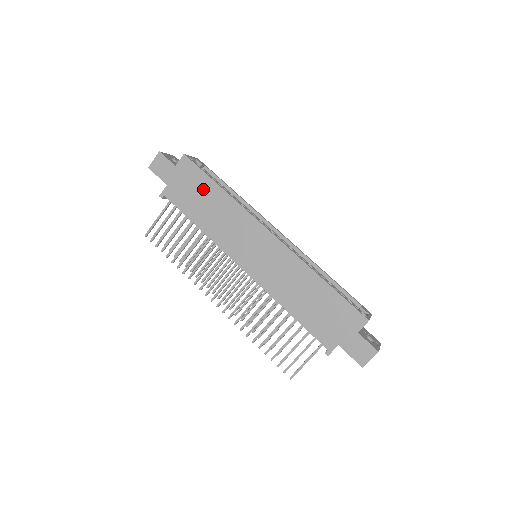
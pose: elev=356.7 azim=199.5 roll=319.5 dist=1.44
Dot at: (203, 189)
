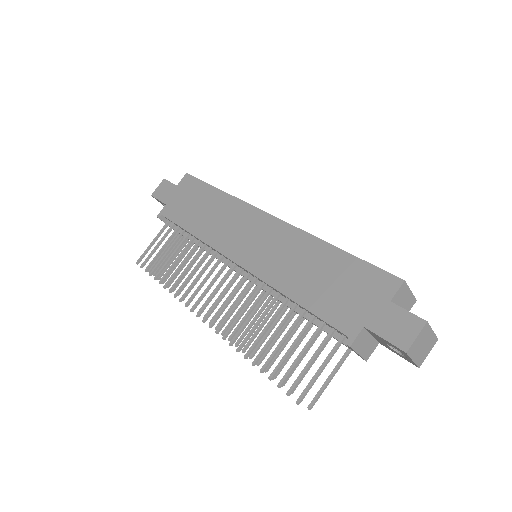
Dot at: (201, 196)
